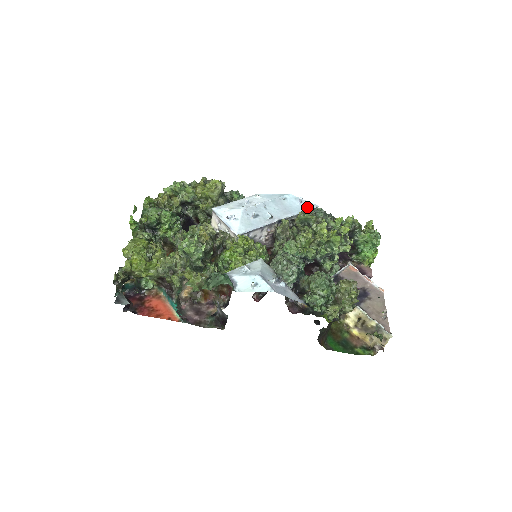
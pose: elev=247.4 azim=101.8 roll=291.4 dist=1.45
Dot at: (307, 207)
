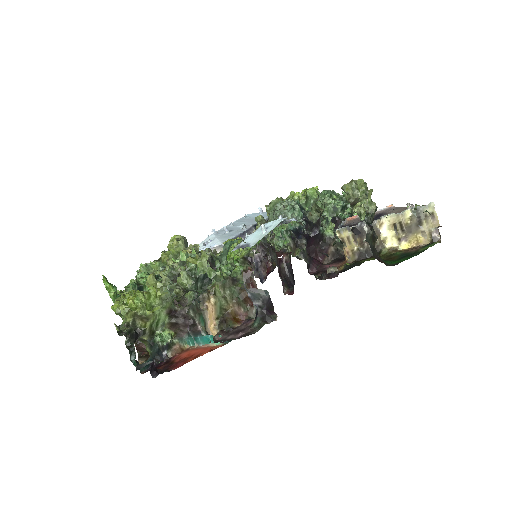
Dot at: occluded
